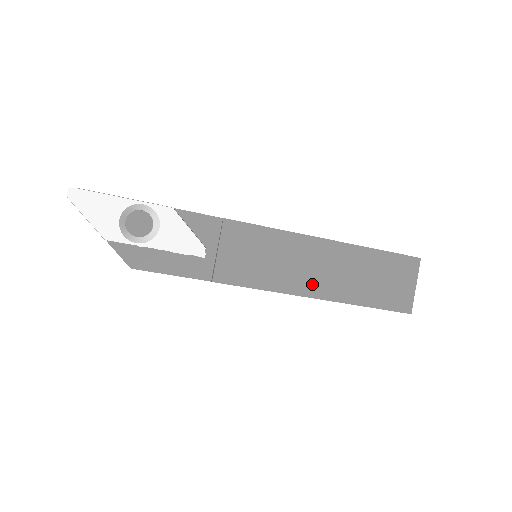
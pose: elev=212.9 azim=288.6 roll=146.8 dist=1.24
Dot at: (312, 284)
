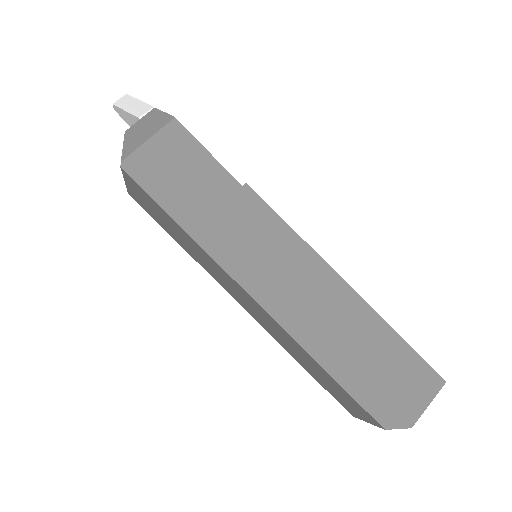
Dot at: occluded
